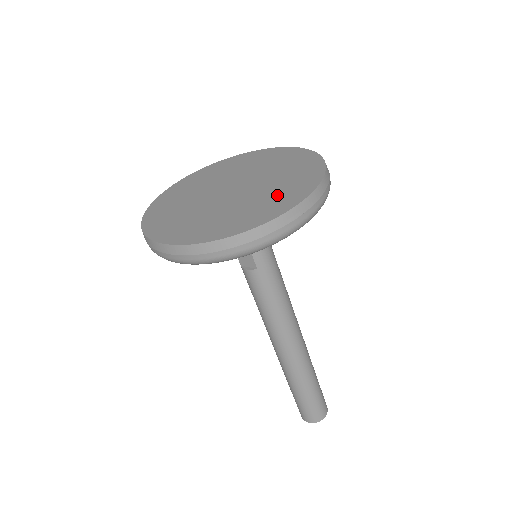
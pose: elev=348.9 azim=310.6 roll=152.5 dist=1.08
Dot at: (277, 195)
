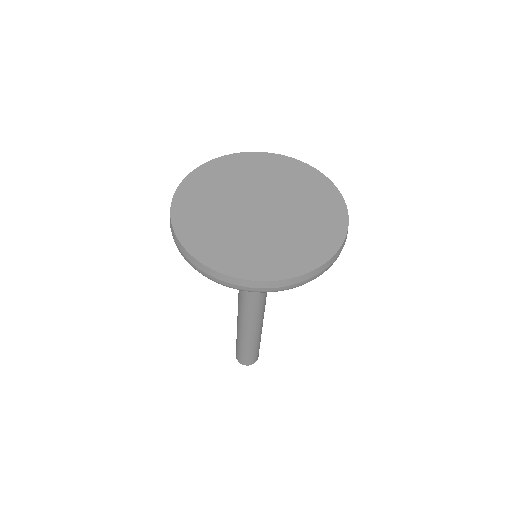
Dot at: (319, 213)
